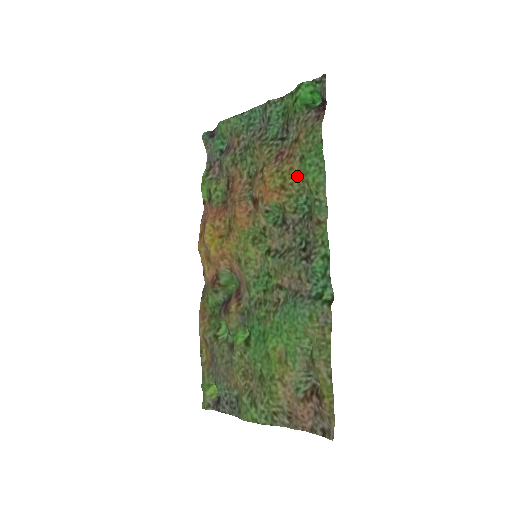
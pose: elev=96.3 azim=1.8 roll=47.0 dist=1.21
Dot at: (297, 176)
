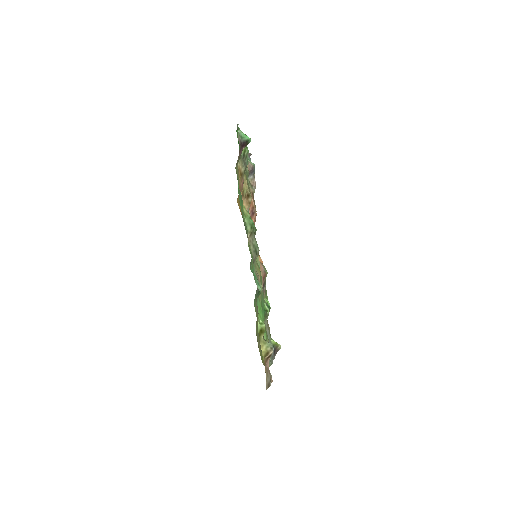
Dot at: occluded
